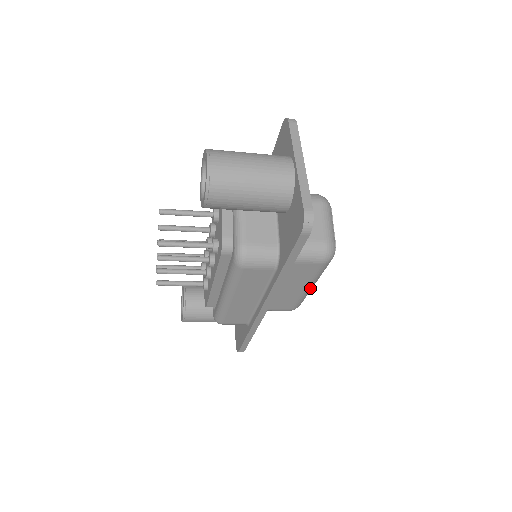
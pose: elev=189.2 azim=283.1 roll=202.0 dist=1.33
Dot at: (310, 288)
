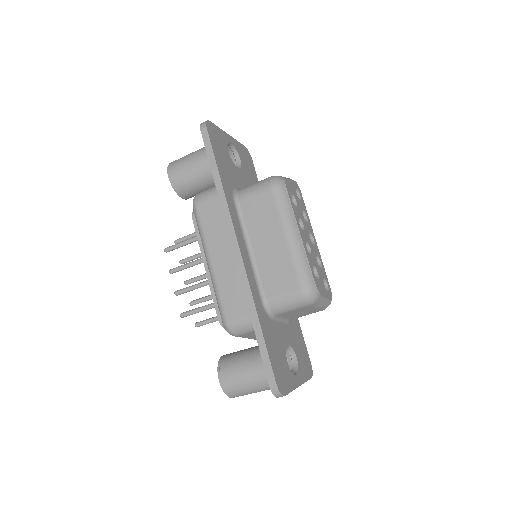
Dot at: (293, 239)
